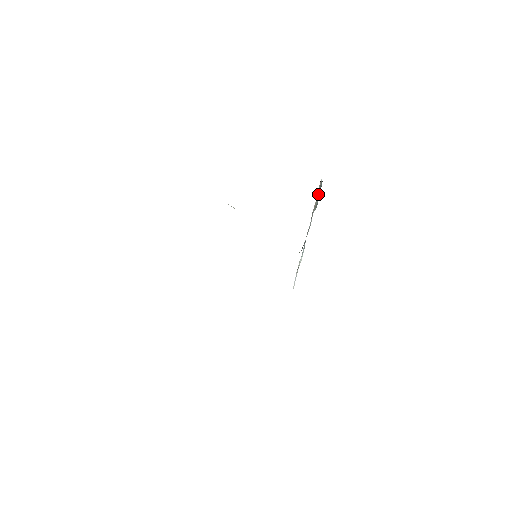
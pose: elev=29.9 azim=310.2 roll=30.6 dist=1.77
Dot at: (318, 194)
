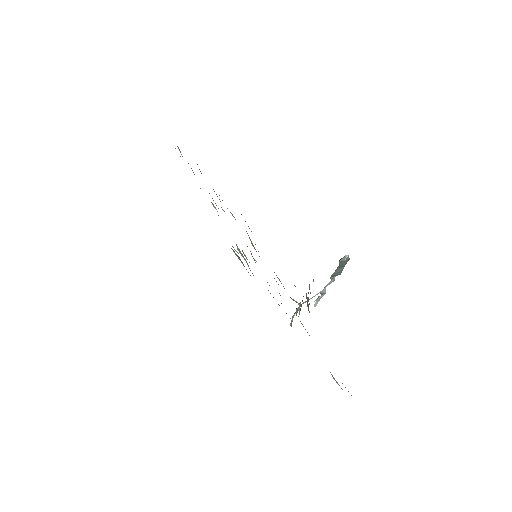
Dot at: (339, 266)
